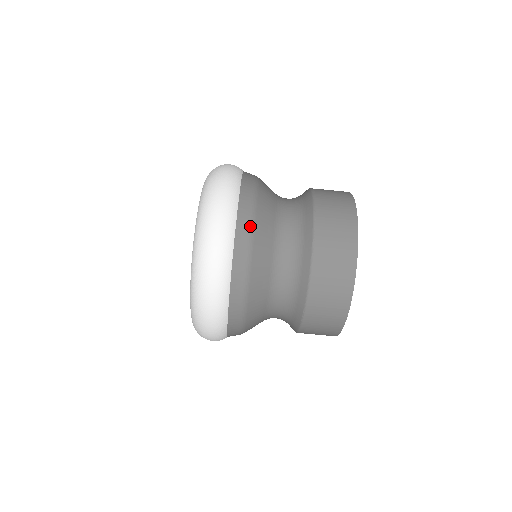
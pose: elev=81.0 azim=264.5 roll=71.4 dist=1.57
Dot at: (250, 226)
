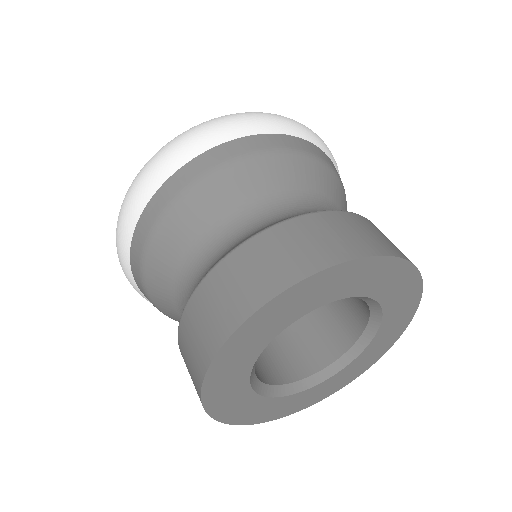
Dot at: (297, 149)
